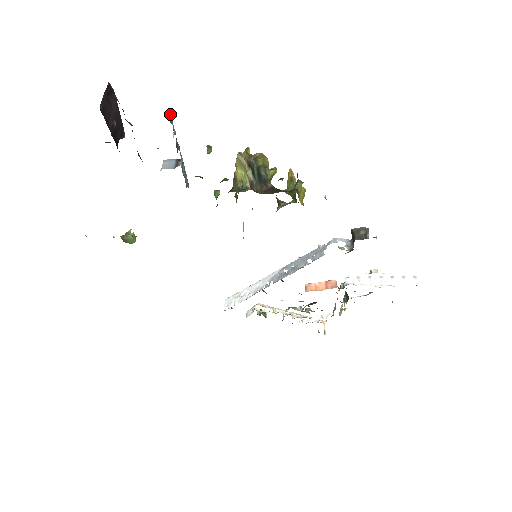
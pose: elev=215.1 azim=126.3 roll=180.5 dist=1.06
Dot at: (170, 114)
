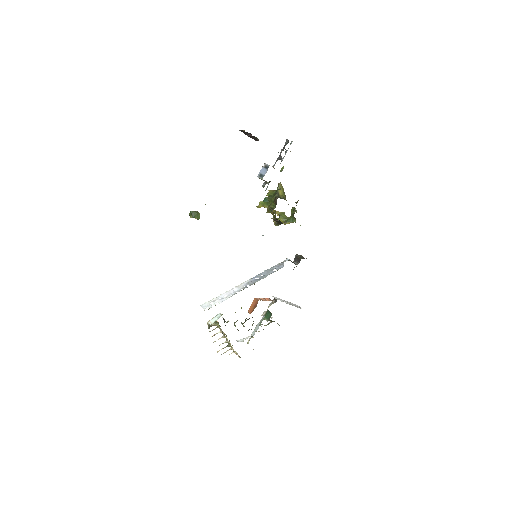
Dot at: (287, 140)
